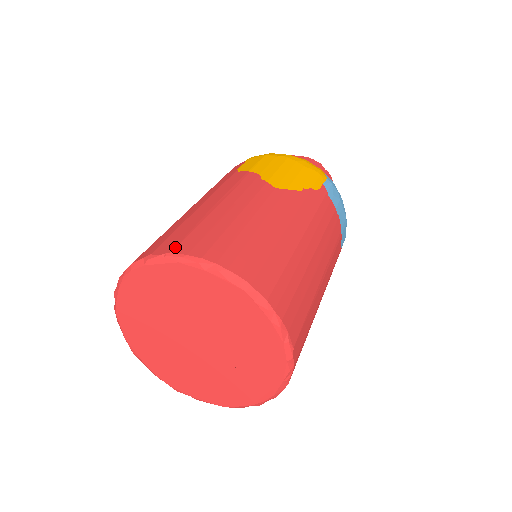
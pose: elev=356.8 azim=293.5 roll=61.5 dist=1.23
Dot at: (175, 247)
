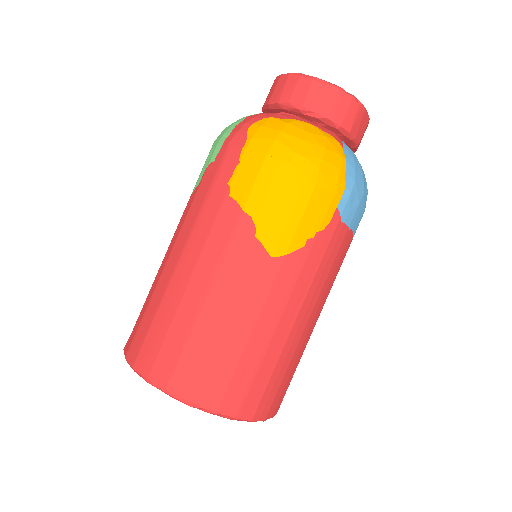
Dot at: (168, 382)
